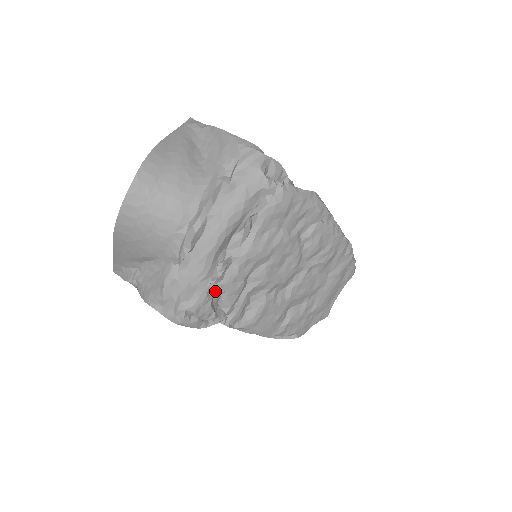
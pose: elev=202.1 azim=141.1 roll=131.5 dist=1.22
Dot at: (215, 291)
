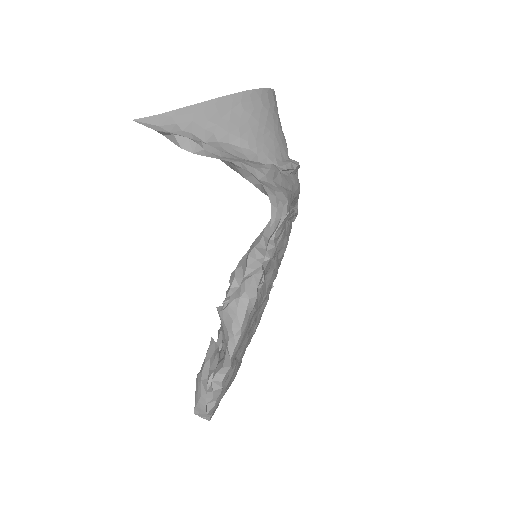
Dot at: occluded
